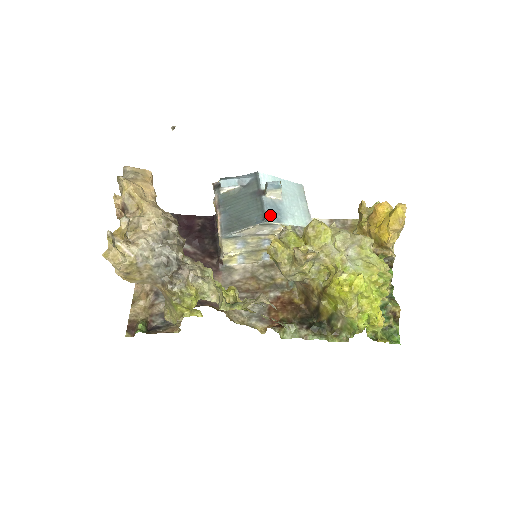
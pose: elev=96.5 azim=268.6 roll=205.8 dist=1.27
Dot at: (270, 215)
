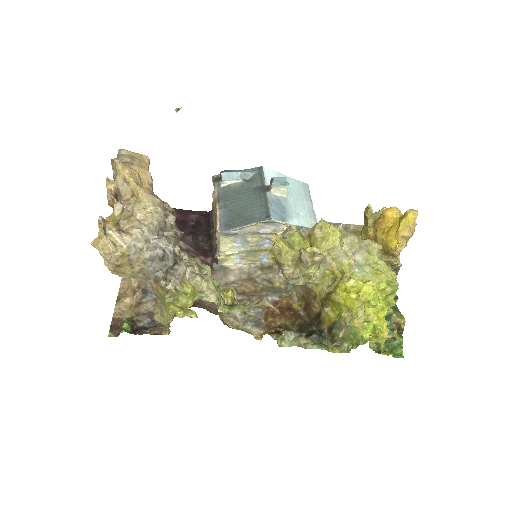
Dot at: (274, 213)
